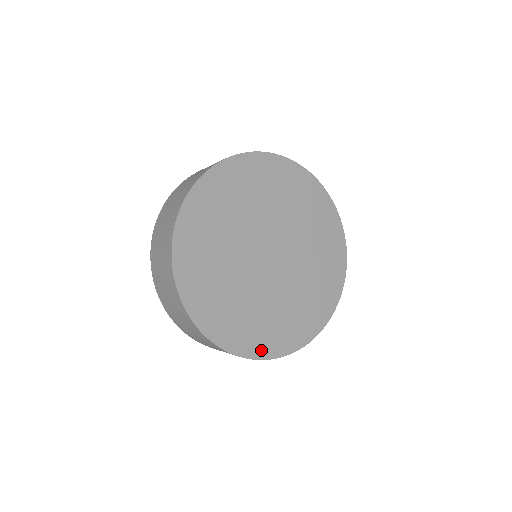
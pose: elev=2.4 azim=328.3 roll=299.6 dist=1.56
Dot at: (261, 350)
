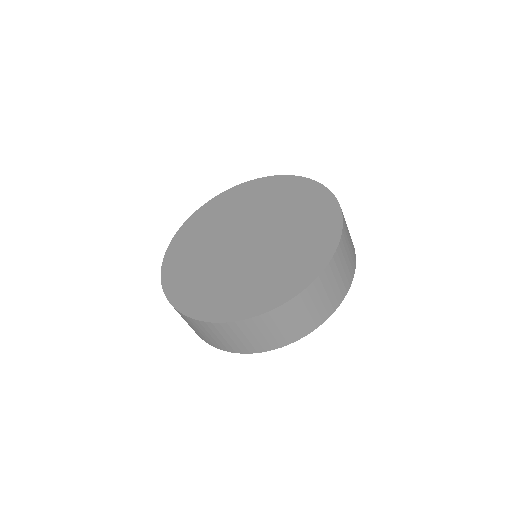
Dot at: (294, 287)
